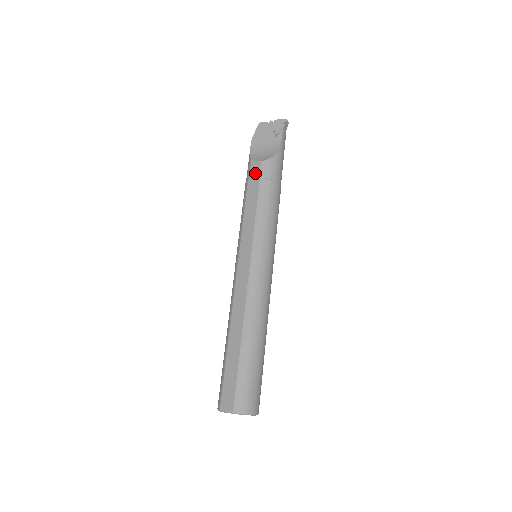
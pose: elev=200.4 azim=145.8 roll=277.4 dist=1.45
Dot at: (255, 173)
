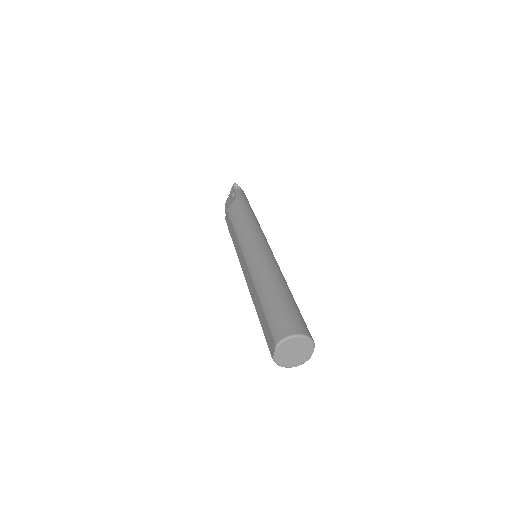
Dot at: (228, 219)
